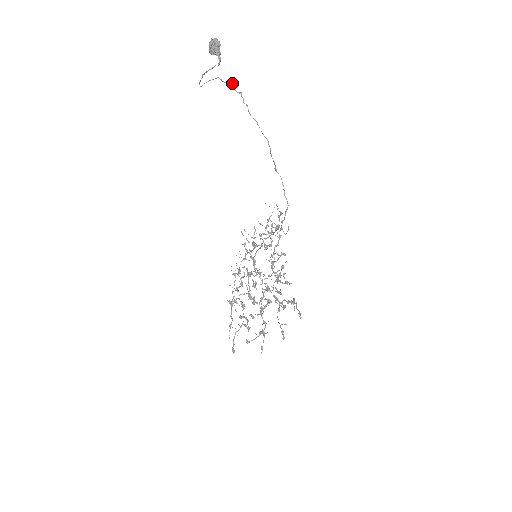
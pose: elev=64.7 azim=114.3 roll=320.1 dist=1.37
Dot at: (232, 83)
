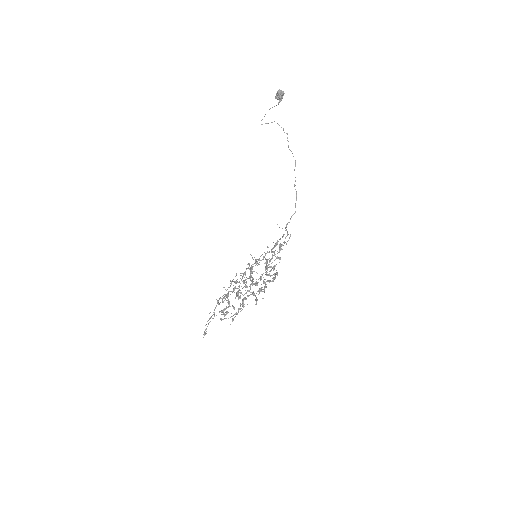
Dot at: (283, 128)
